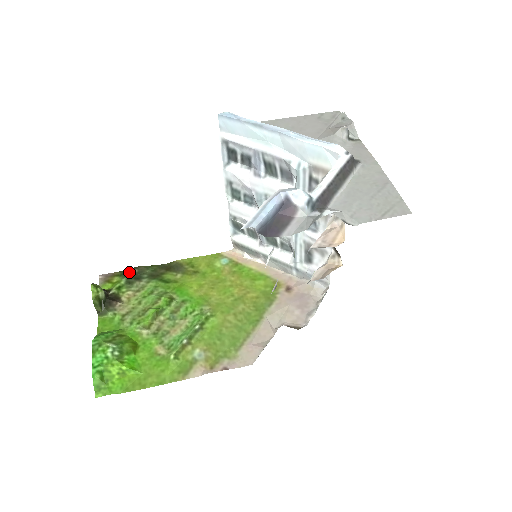
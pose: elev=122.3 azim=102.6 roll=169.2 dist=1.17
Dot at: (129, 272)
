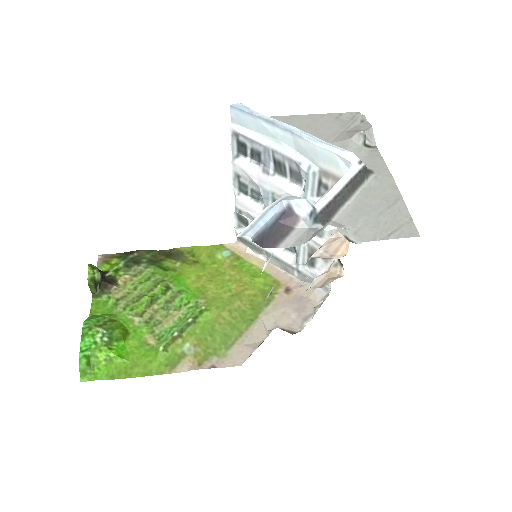
Dot at: (128, 255)
